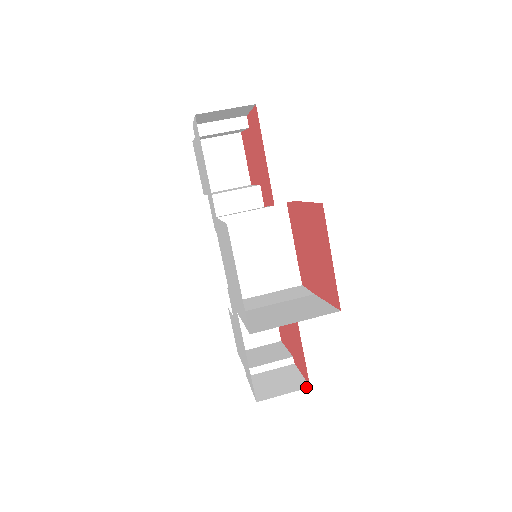
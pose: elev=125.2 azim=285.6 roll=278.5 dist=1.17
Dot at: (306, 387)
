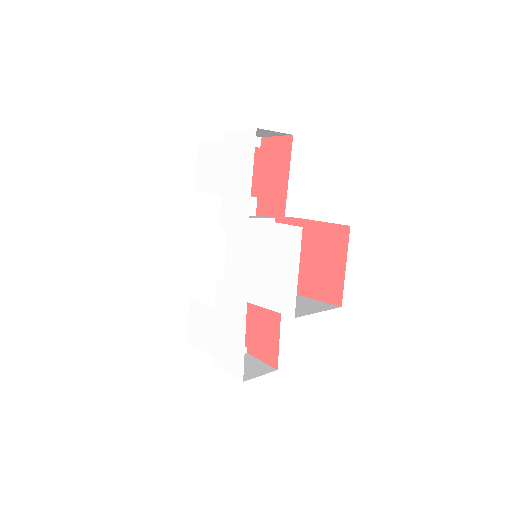
Dot at: (274, 370)
